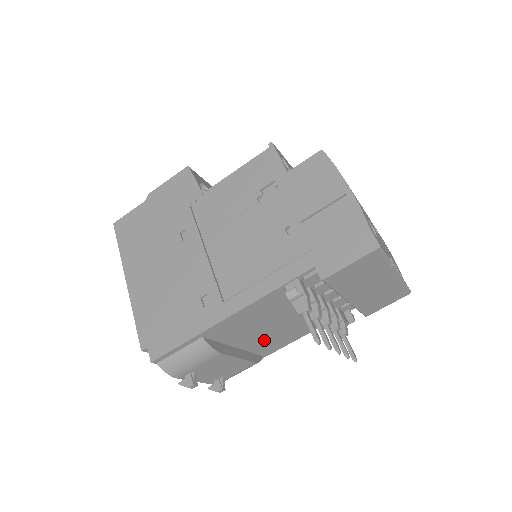
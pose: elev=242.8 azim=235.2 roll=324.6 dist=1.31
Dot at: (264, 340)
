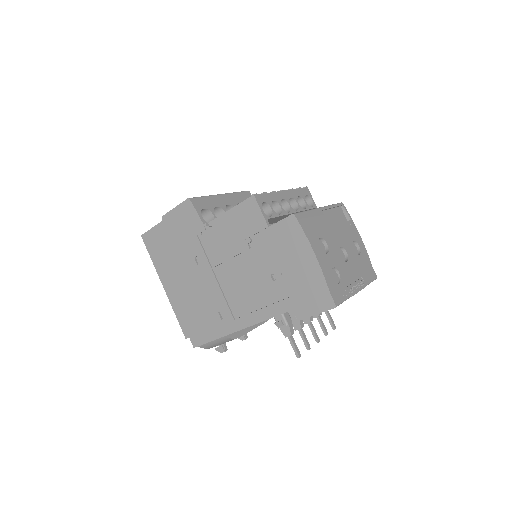
Dot at: occluded
